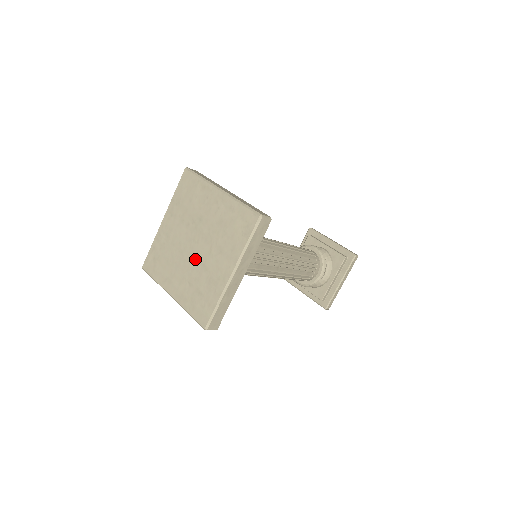
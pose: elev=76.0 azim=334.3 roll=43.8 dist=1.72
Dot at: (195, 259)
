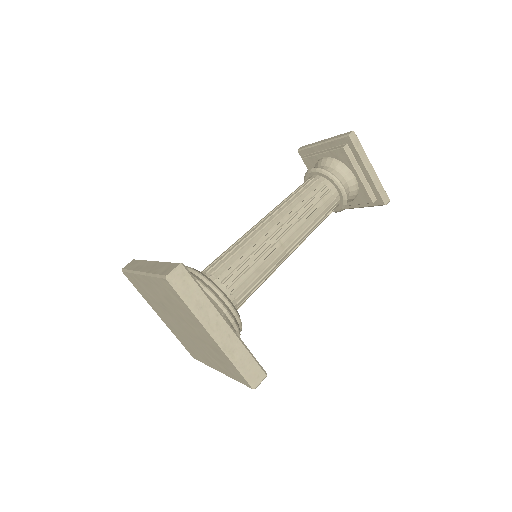
Dot at: (194, 337)
